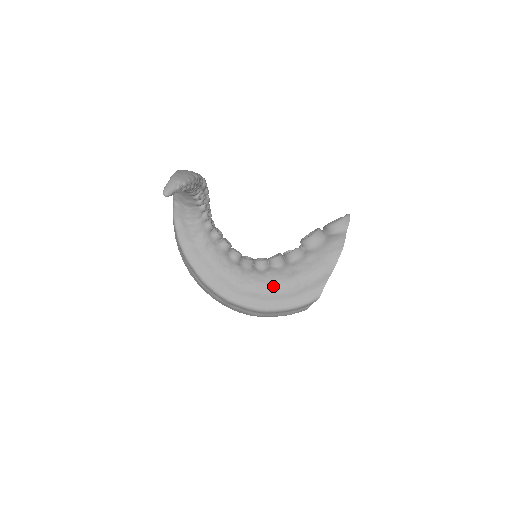
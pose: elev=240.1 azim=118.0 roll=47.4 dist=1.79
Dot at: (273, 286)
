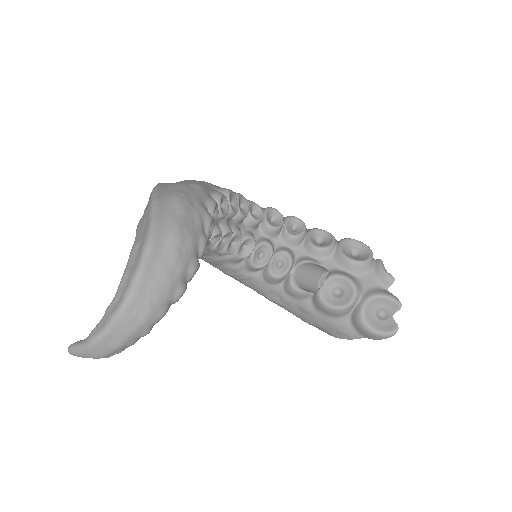
Dot at: (246, 285)
